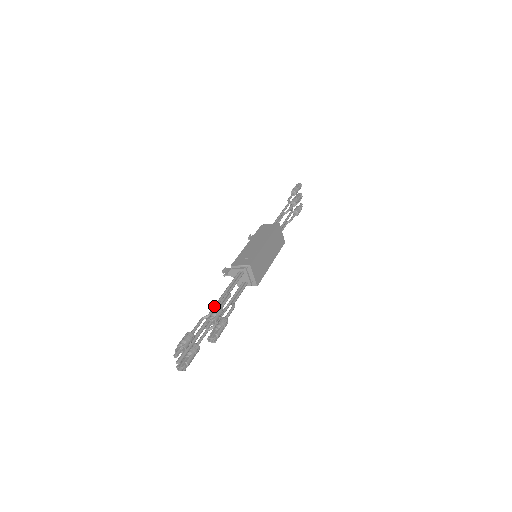
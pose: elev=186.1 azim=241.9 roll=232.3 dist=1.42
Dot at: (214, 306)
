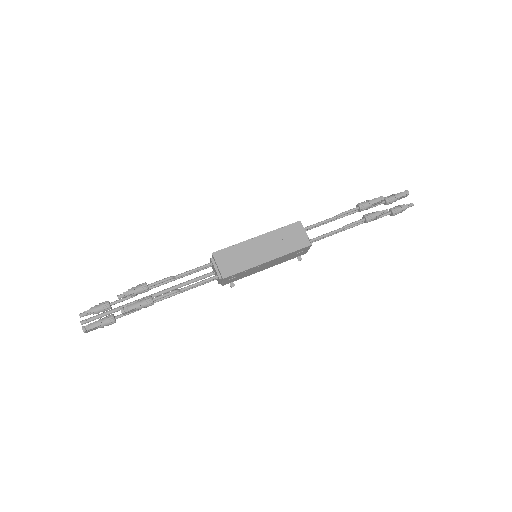
Dot at: occluded
